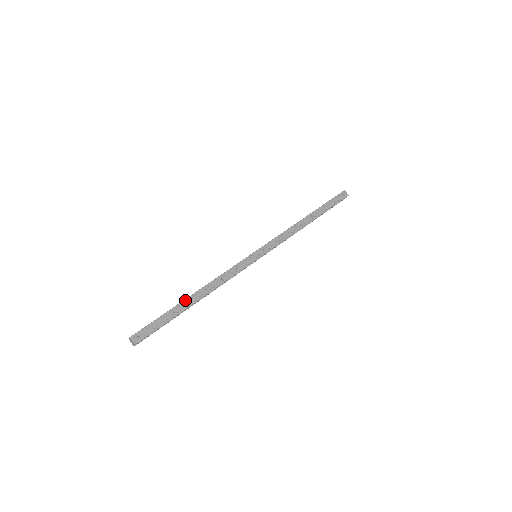
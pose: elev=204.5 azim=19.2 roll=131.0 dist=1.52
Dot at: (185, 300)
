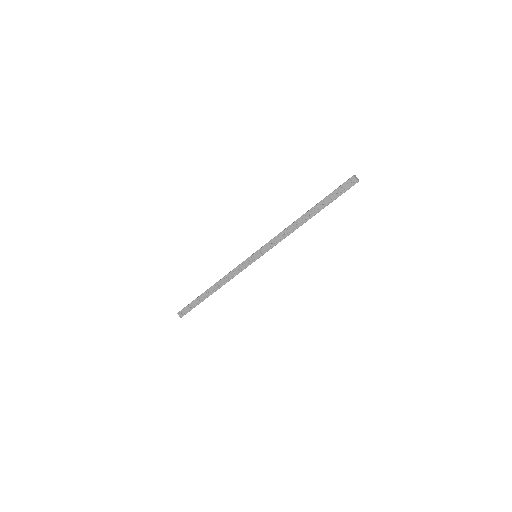
Dot at: (205, 292)
